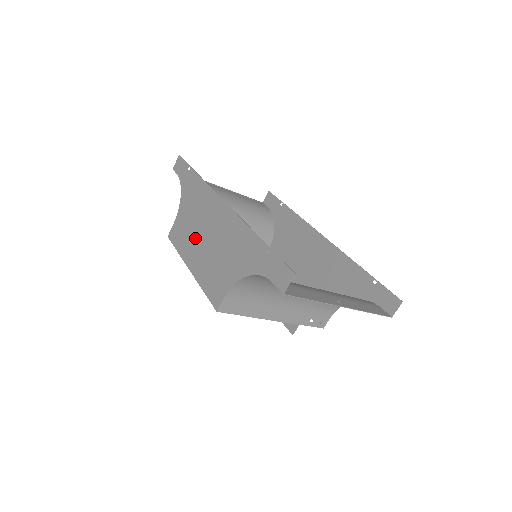
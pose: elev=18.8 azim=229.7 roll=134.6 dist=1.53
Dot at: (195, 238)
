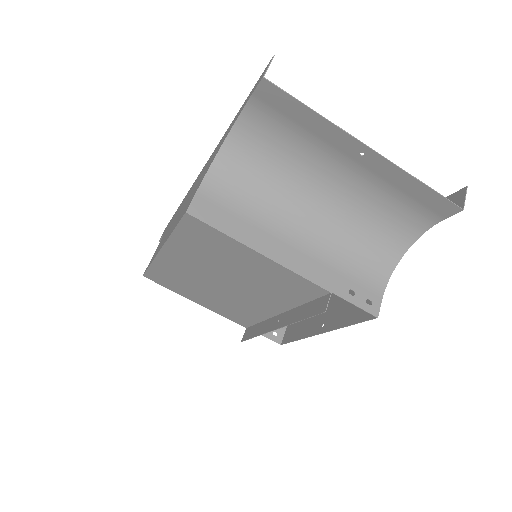
Dot at: (171, 226)
